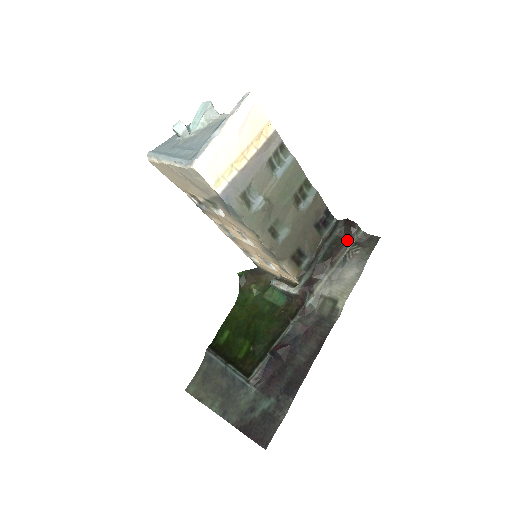
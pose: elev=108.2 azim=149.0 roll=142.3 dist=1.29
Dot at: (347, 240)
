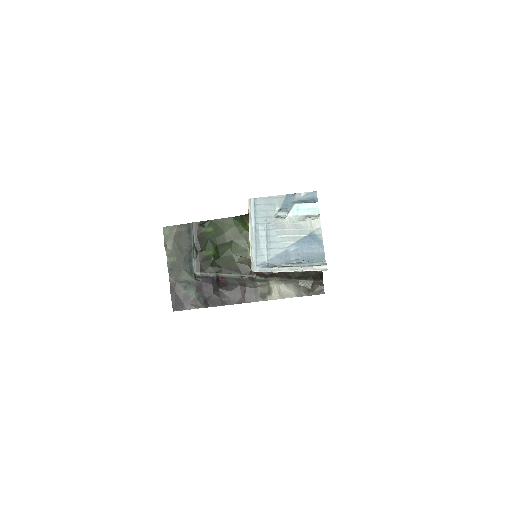
Dot at: (311, 278)
